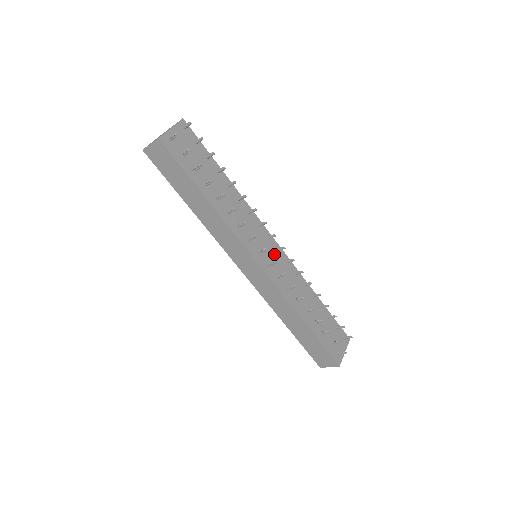
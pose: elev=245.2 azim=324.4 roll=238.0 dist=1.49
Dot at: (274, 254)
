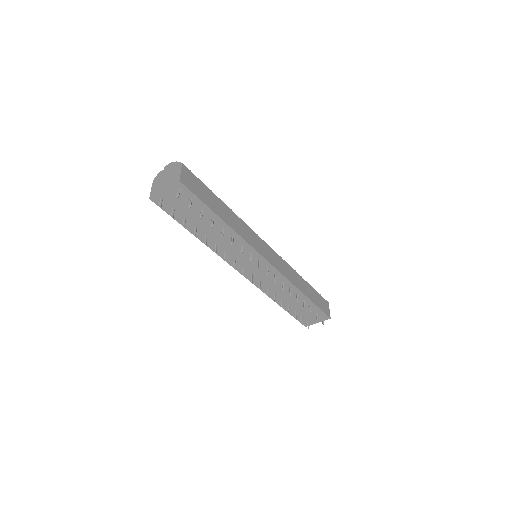
Dot at: (263, 269)
